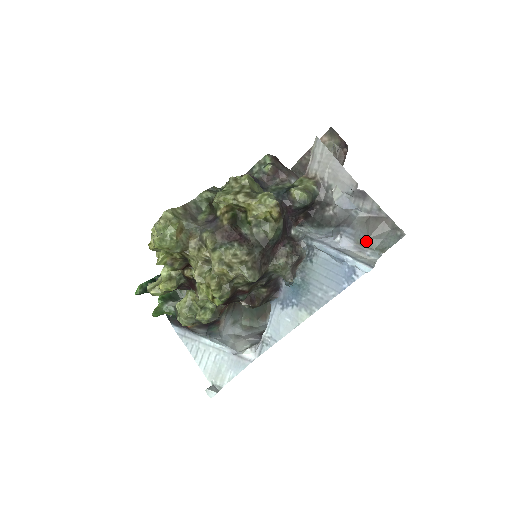
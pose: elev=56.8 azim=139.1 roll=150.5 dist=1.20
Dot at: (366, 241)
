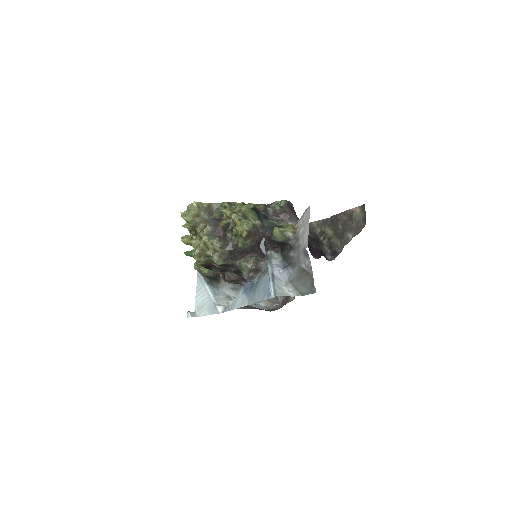
Dot at: (294, 282)
